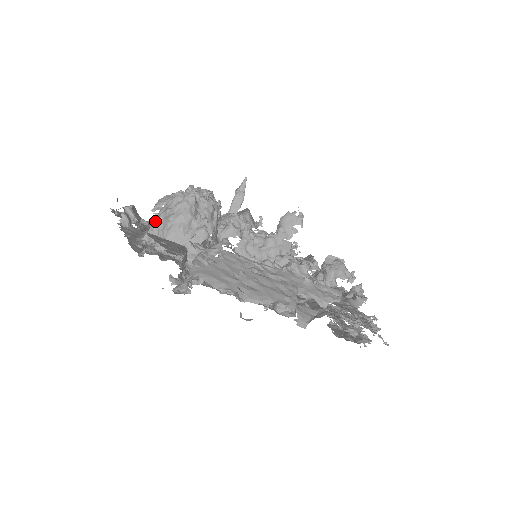
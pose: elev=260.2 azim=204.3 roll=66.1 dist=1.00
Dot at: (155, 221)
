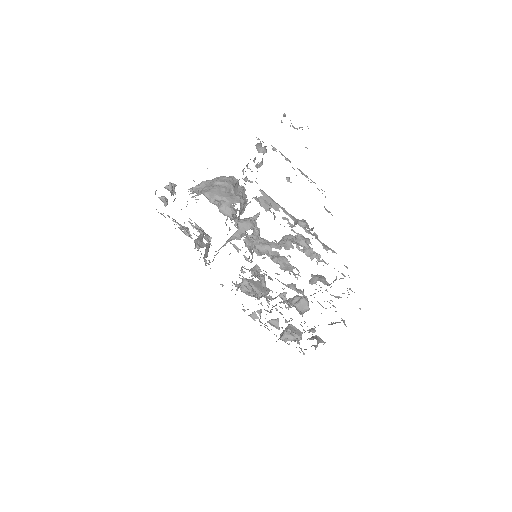
Dot at: (204, 181)
